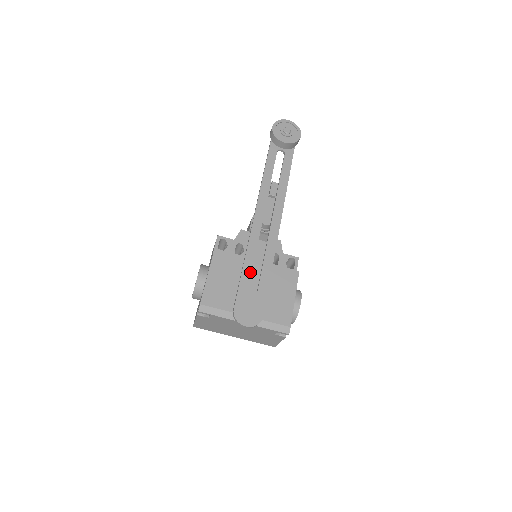
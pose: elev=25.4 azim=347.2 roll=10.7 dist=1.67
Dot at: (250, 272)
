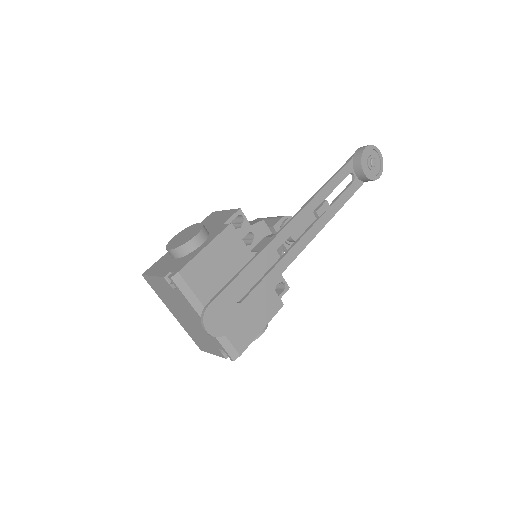
Dot at: (248, 277)
